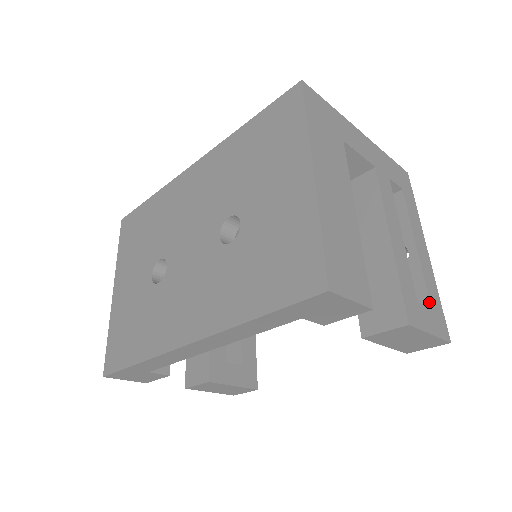
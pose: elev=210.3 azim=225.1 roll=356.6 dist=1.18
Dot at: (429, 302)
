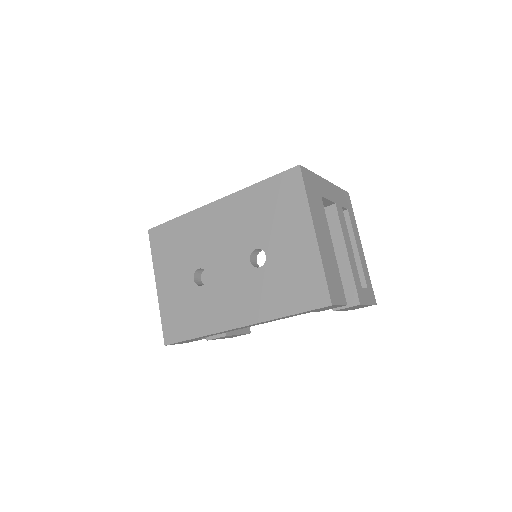
Dot at: (366, 284)
